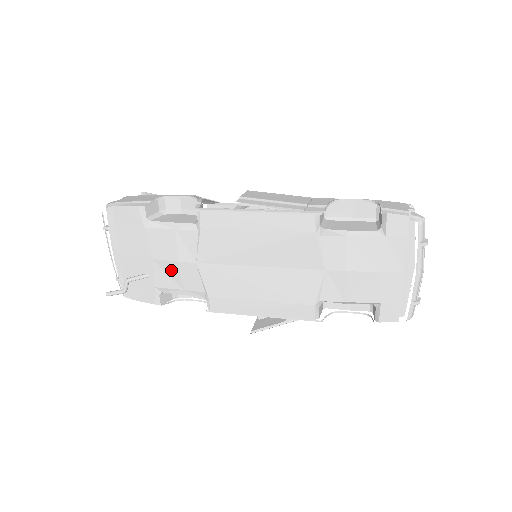
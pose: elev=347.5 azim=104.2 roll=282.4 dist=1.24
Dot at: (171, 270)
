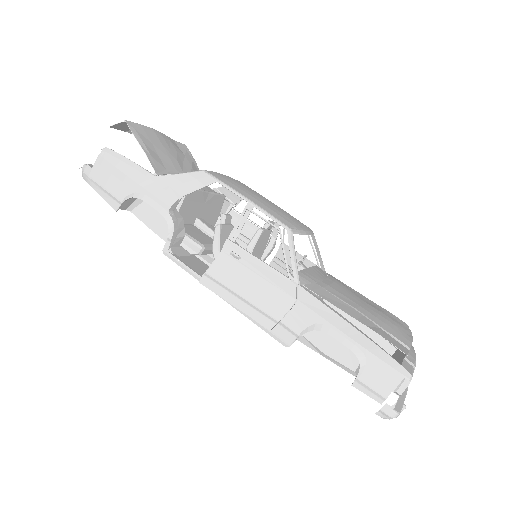
Dot at: occluded
